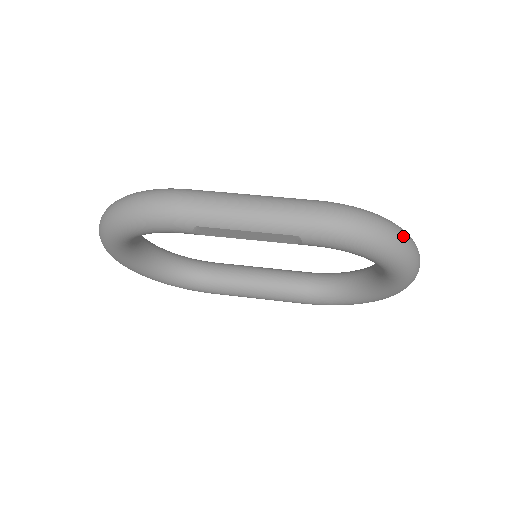
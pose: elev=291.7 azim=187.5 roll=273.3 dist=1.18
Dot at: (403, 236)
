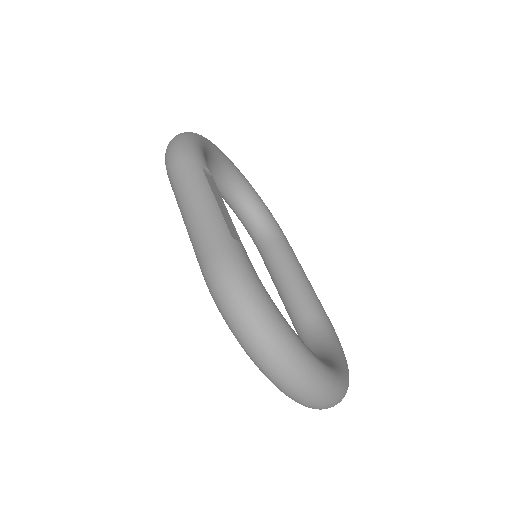
Dot at: (269, 350)
